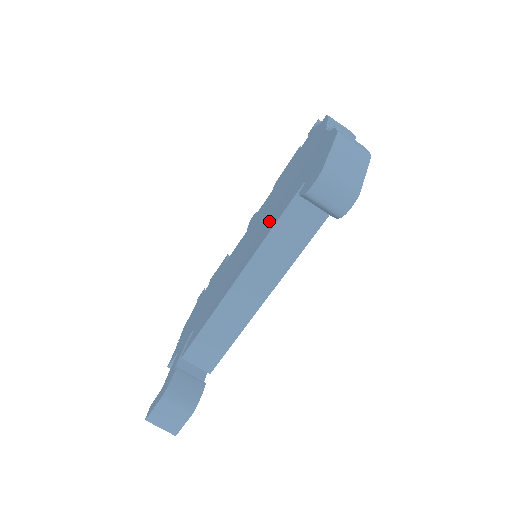
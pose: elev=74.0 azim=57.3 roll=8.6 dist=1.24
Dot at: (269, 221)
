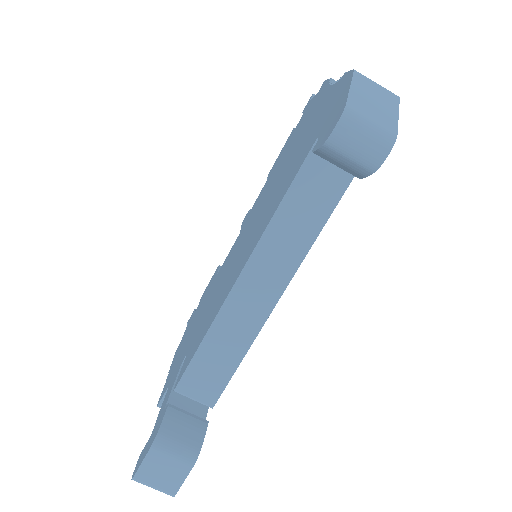
Dot at: (272, 202)
